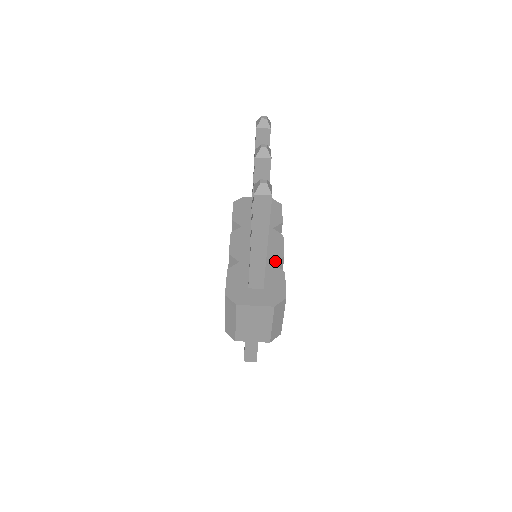
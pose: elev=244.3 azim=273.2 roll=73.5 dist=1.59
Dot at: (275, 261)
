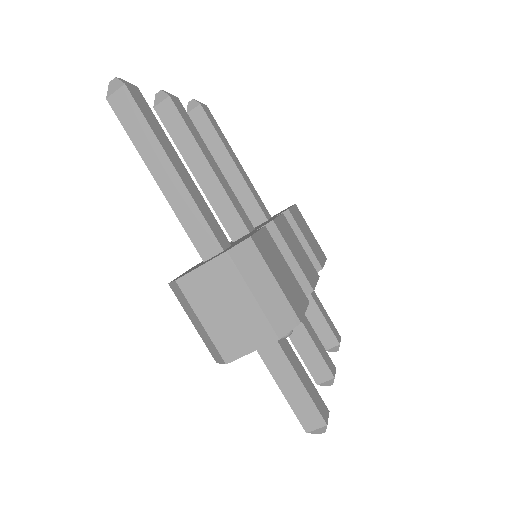
Dot at: (257, 229)
